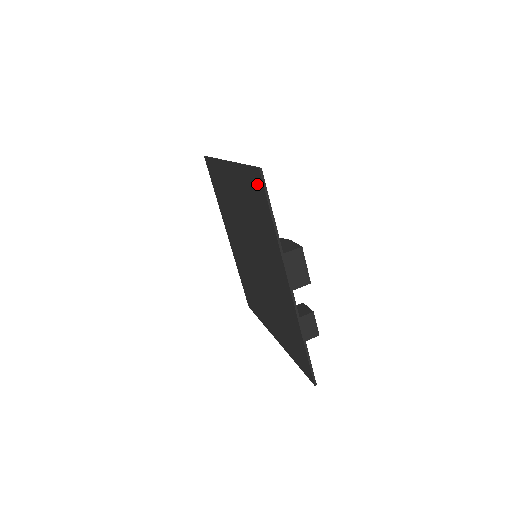
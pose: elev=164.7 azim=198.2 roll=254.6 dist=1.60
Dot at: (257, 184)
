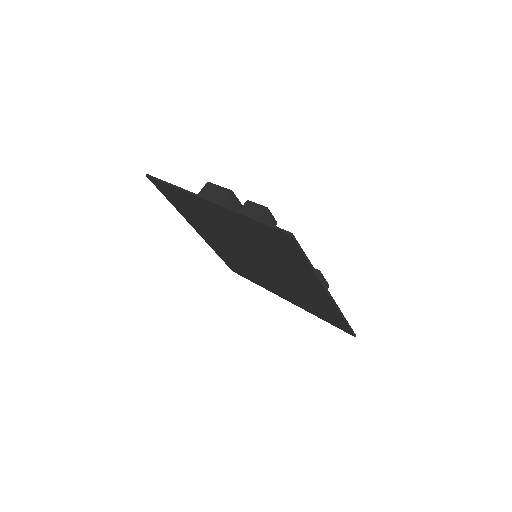
Dot at: (161, 188)
